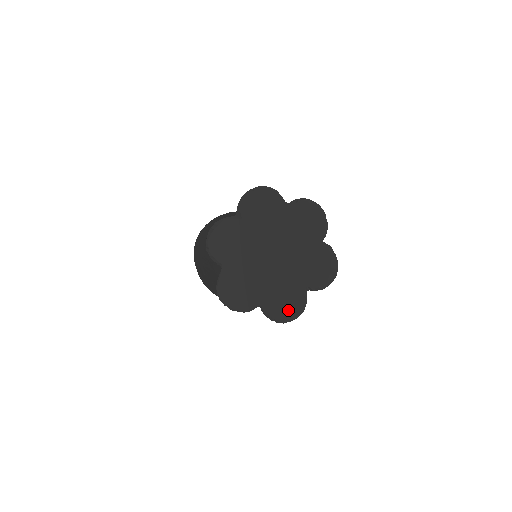
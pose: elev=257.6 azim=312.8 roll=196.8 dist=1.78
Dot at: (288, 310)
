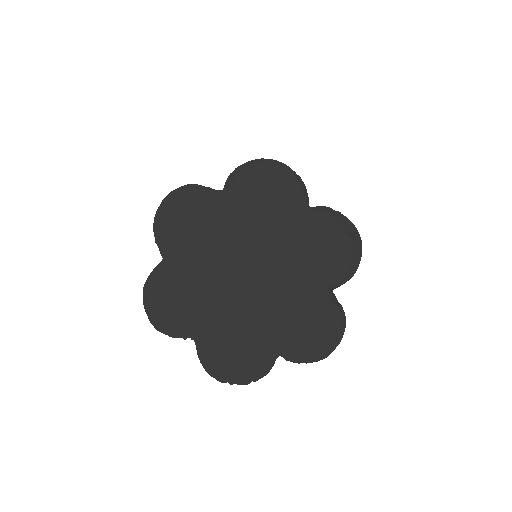
Dot at: (322, 335)
